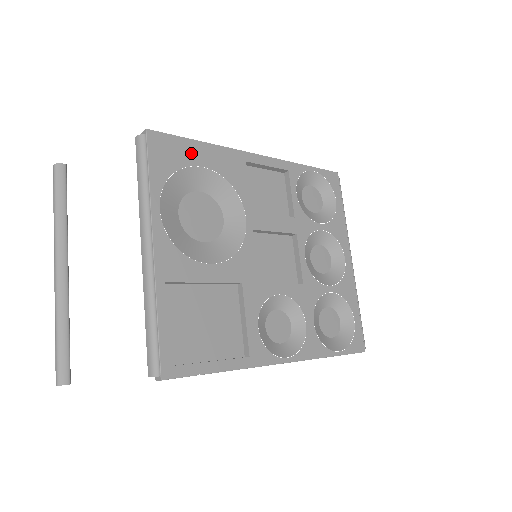
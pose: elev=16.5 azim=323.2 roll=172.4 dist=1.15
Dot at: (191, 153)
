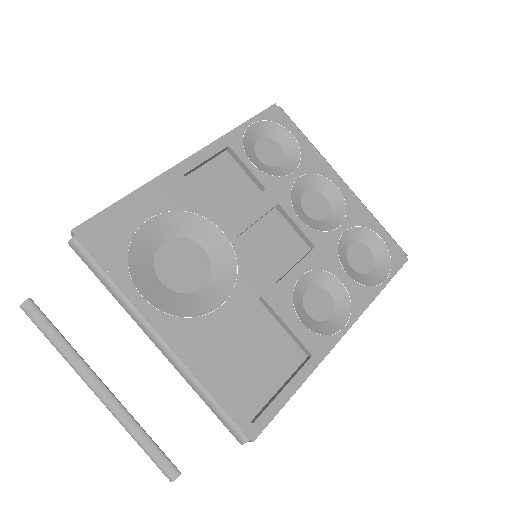
Dot at: (129, 215)
